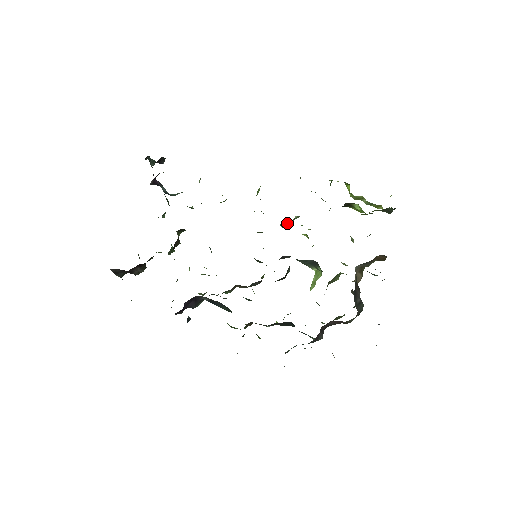
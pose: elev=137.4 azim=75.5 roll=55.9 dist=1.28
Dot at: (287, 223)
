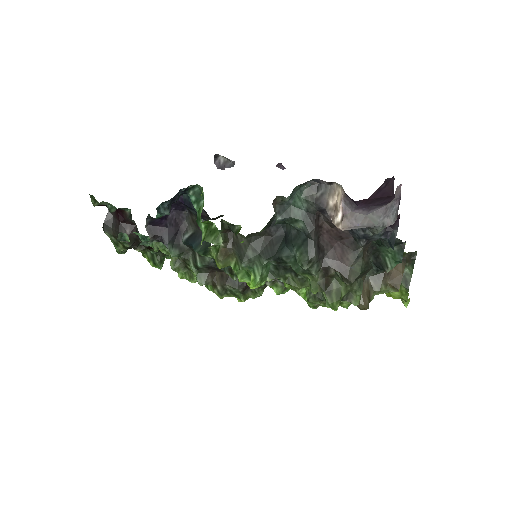
Dot at: occluded
